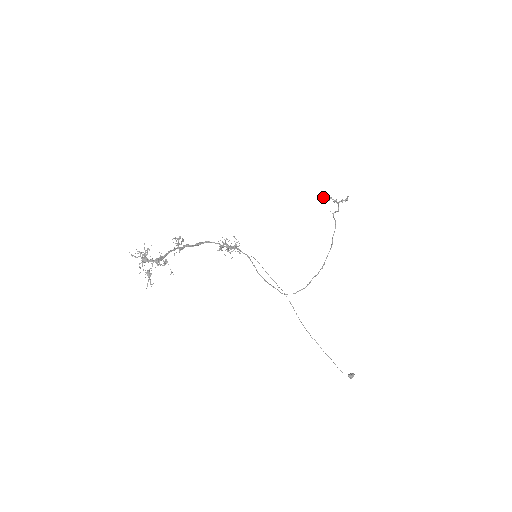
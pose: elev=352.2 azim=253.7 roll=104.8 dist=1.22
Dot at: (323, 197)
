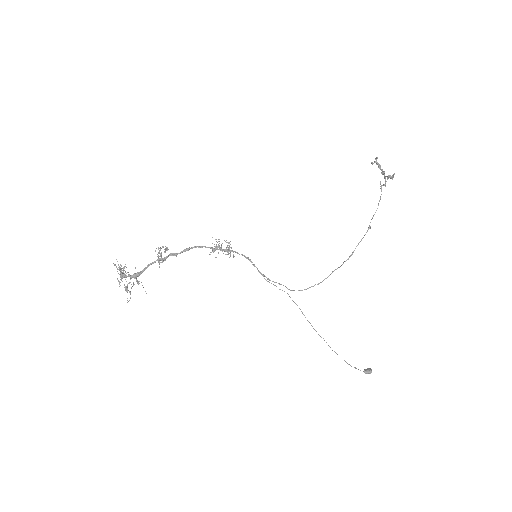
Dot at: (374, 161)
